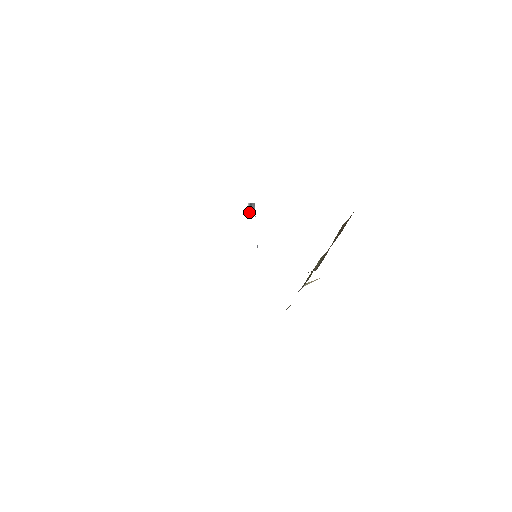
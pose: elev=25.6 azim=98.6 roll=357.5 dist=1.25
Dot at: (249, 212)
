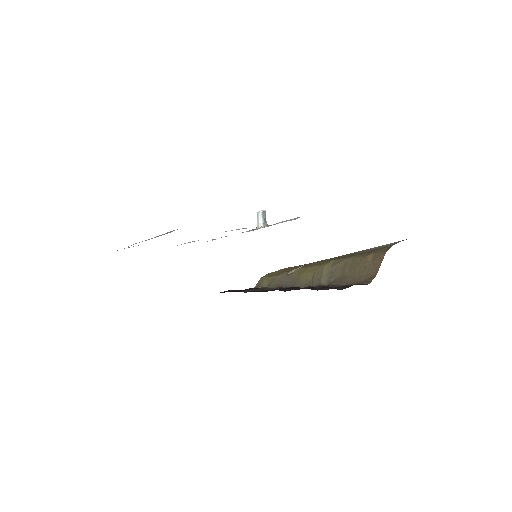
Dot at: (263, 223)
